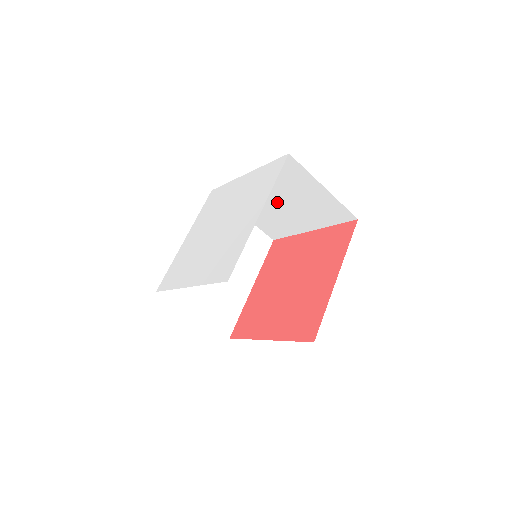
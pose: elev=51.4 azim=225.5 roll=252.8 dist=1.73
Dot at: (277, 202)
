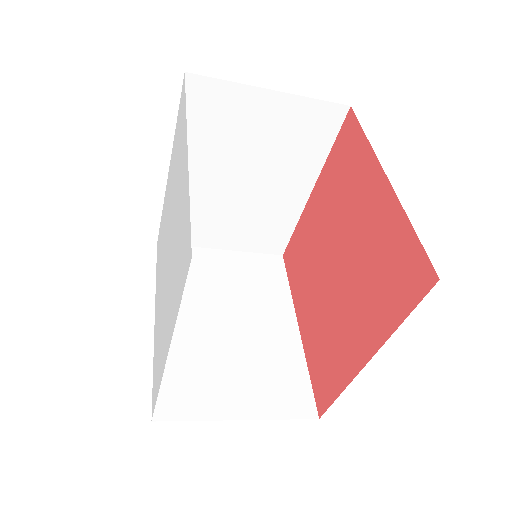
Dot at: occluded
